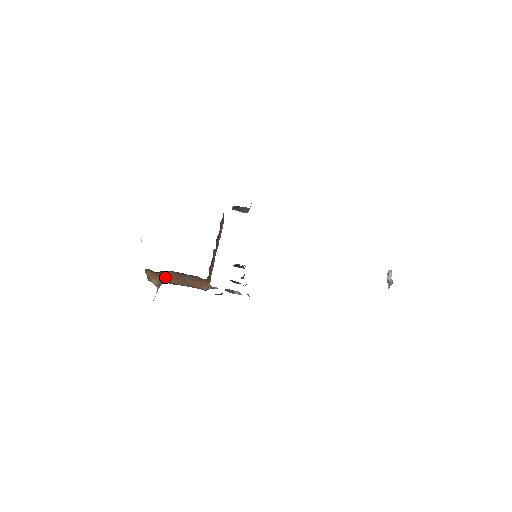
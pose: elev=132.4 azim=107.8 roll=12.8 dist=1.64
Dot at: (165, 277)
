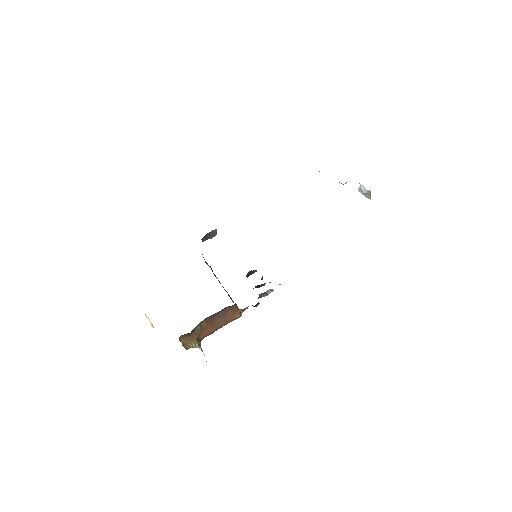
Dot at: (199, 332)
